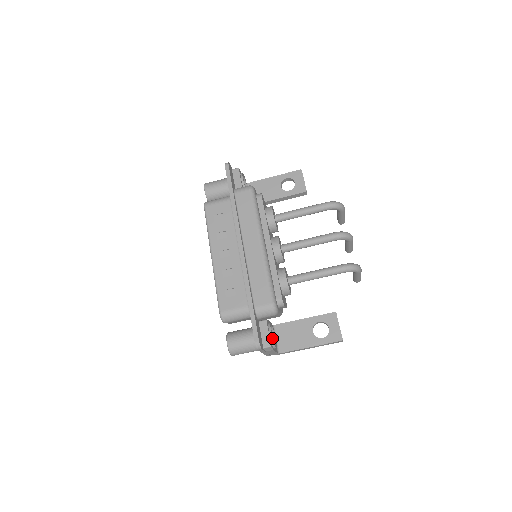
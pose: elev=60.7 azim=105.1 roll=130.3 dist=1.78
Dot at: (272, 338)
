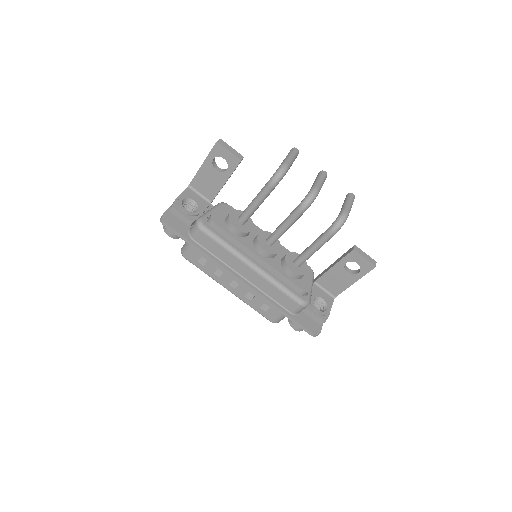
Dot at: (321, 315)
